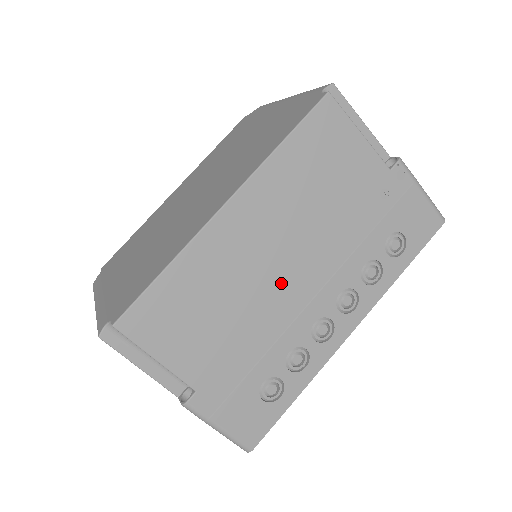
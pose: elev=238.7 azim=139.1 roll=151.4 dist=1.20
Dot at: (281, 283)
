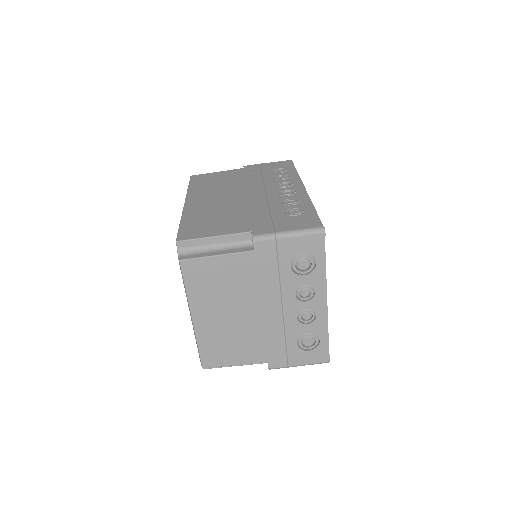
Dot at: (242, 198)
